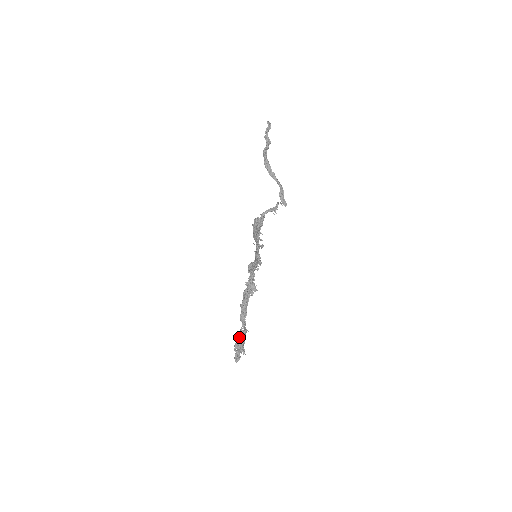
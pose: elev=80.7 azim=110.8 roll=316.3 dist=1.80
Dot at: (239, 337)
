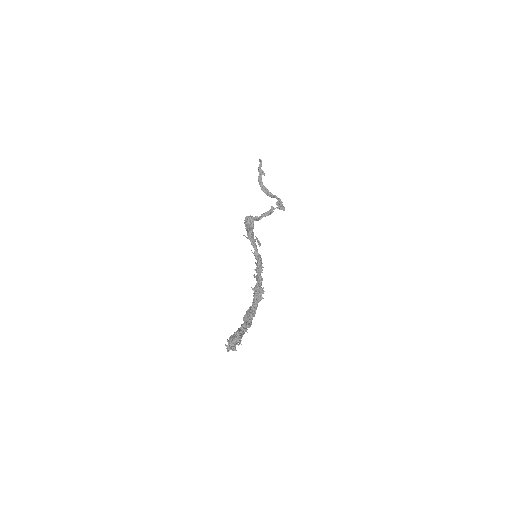
Dot at: (236, 331)
